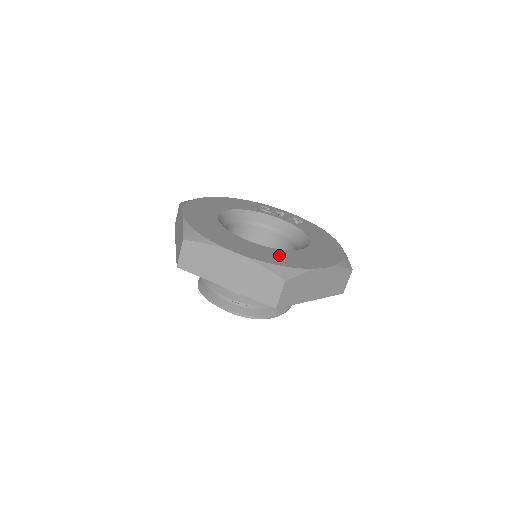
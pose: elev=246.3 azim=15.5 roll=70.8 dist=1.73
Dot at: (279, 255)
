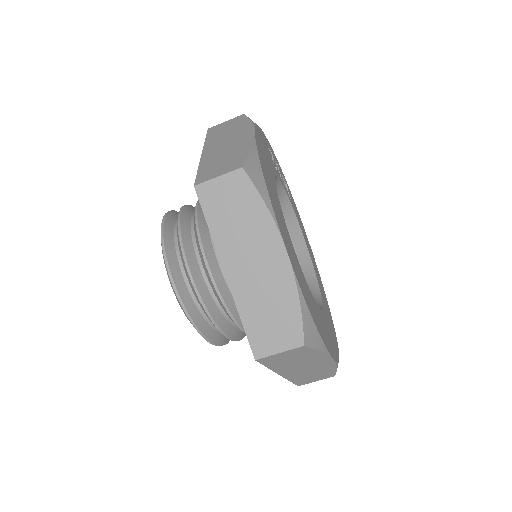
Dot at: occluded
